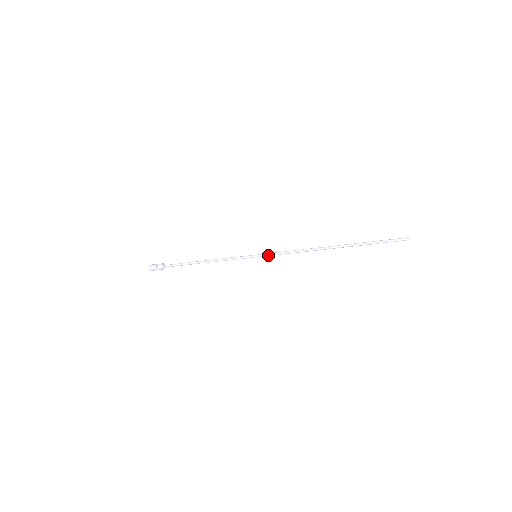
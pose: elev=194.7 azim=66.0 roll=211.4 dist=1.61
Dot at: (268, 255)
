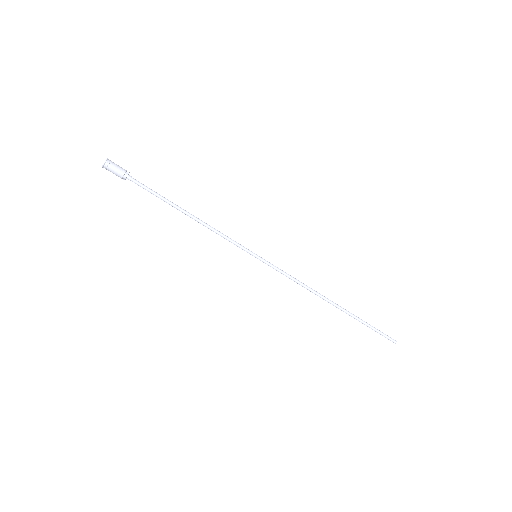
Dot at: (271, 264)
